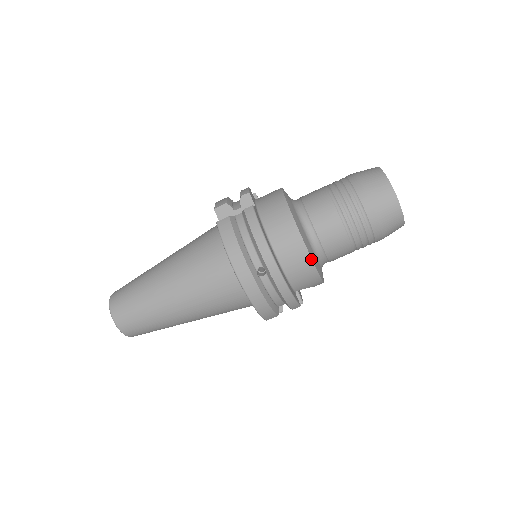
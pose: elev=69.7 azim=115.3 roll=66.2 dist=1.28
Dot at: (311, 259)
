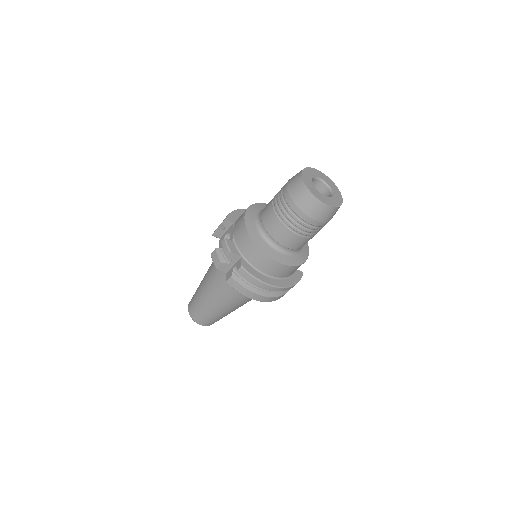
Dot at: (296, 266)
